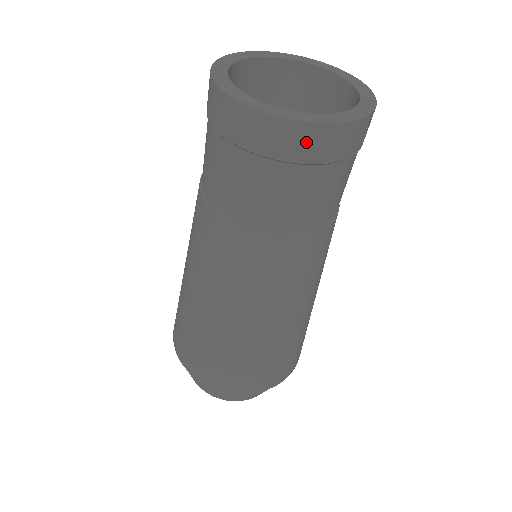
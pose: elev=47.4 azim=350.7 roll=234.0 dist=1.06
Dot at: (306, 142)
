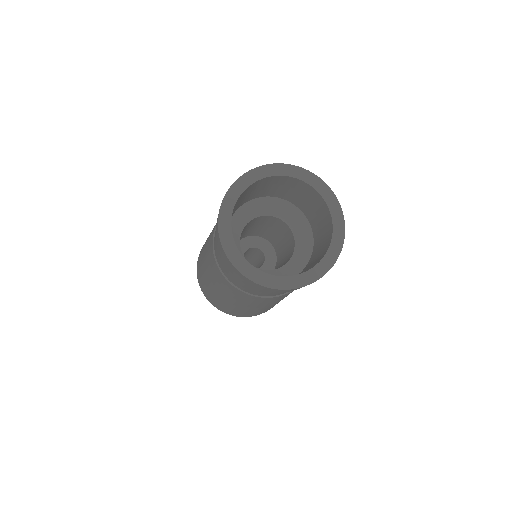
Dot at: occluded
